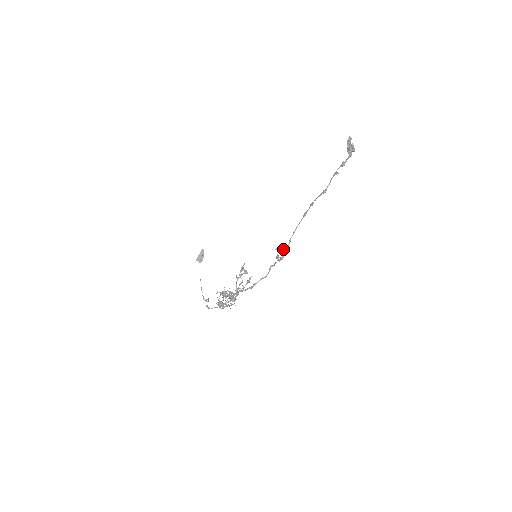
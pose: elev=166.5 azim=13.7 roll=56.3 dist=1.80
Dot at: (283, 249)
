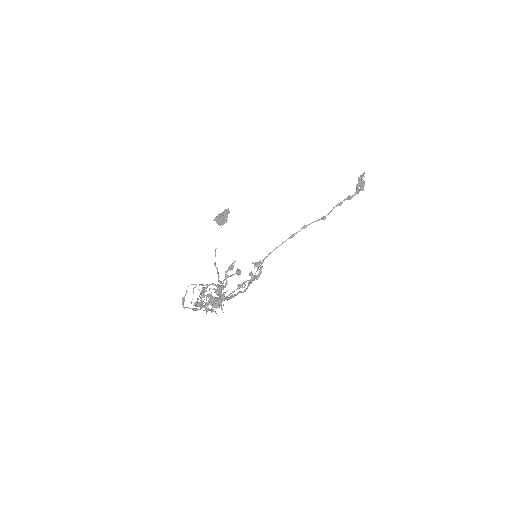
Dot at: occluded
